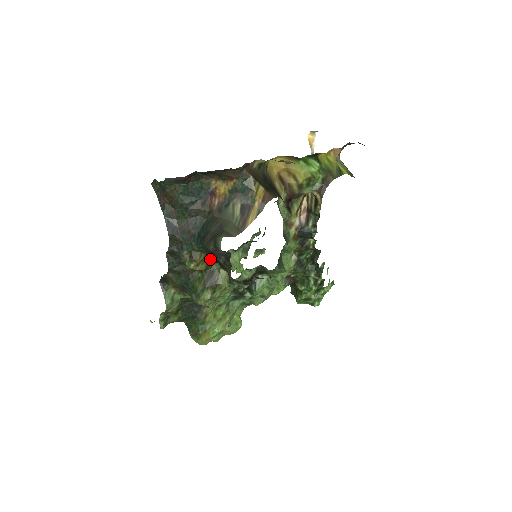
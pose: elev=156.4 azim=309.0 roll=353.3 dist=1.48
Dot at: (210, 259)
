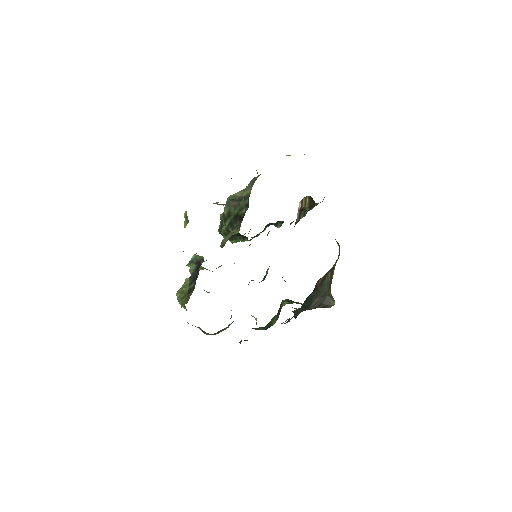
Dot at: occluded
